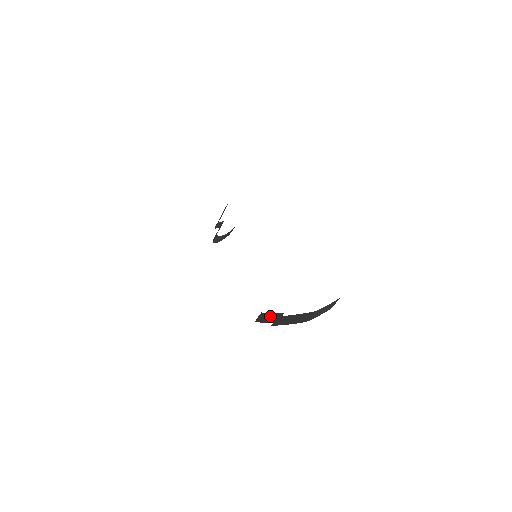
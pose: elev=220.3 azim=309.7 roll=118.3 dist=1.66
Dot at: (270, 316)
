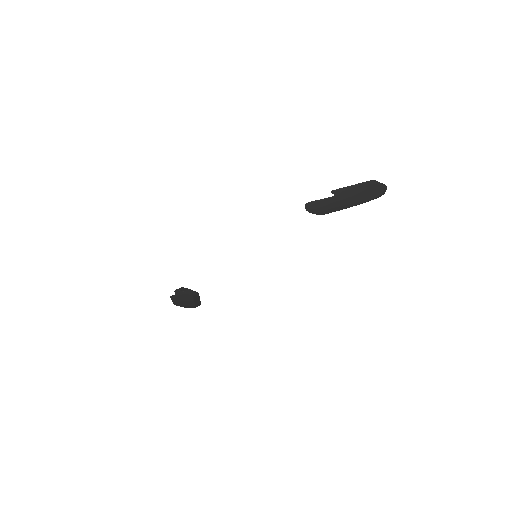
Dot at: occluded
